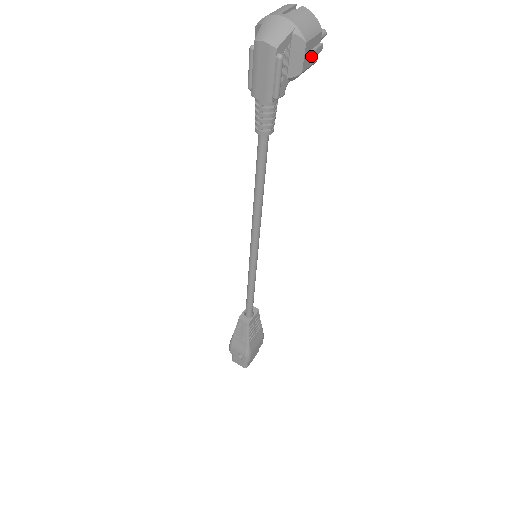
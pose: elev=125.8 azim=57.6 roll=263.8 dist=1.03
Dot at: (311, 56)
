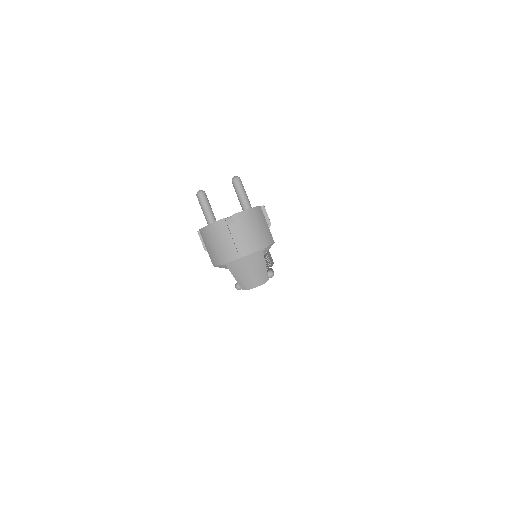
Dot at: occluded
